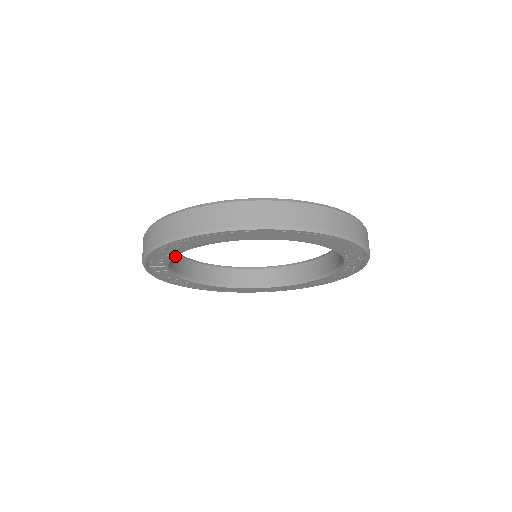
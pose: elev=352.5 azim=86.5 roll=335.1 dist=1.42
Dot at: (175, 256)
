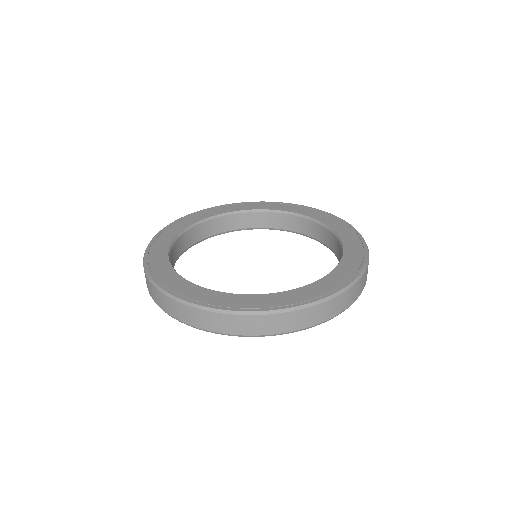
Dot at: (194, 230)
